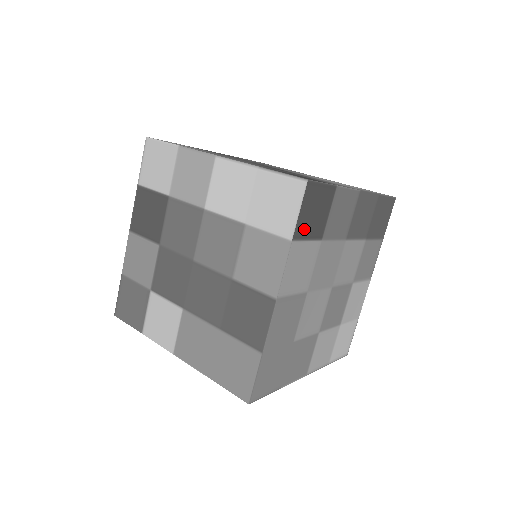
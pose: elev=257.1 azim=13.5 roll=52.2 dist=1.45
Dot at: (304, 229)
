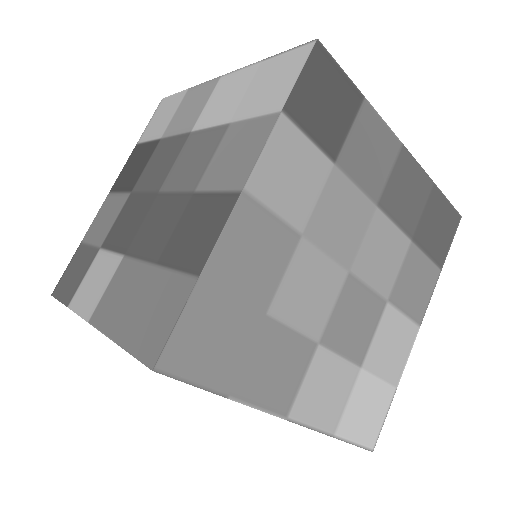
Dot at: (305, 113)
